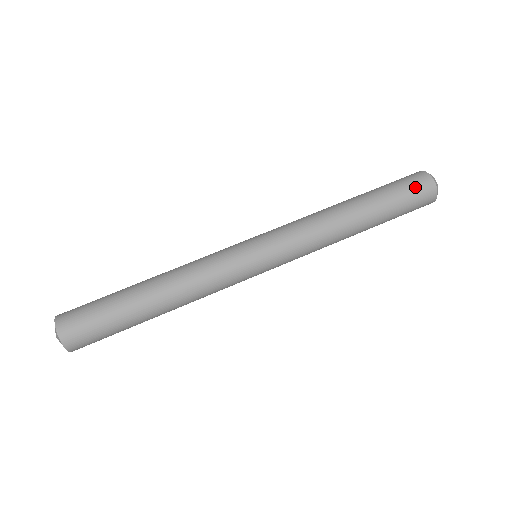
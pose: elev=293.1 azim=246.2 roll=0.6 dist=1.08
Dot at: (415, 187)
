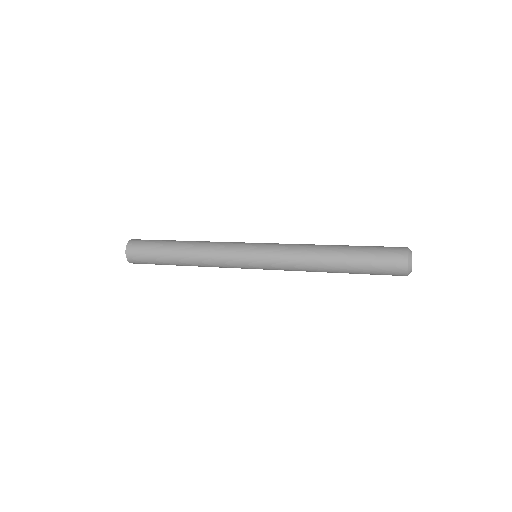
Dot at: (389, 251)
